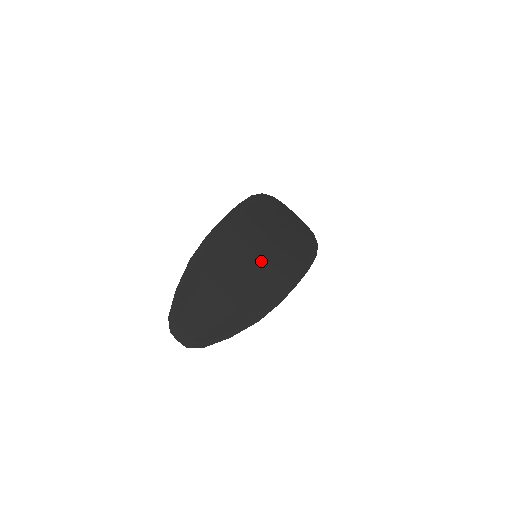
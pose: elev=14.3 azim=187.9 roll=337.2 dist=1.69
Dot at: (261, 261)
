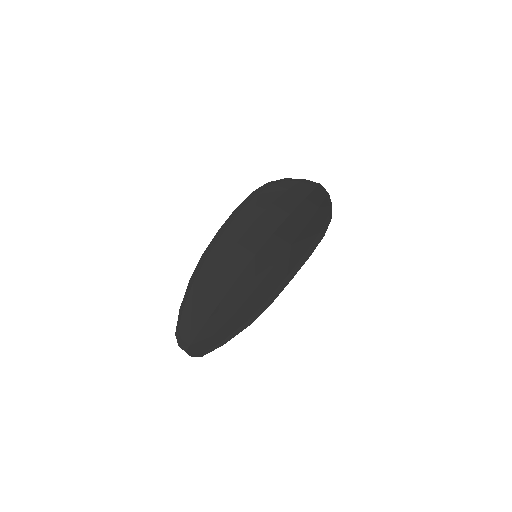
Dot at: (258, 261)
